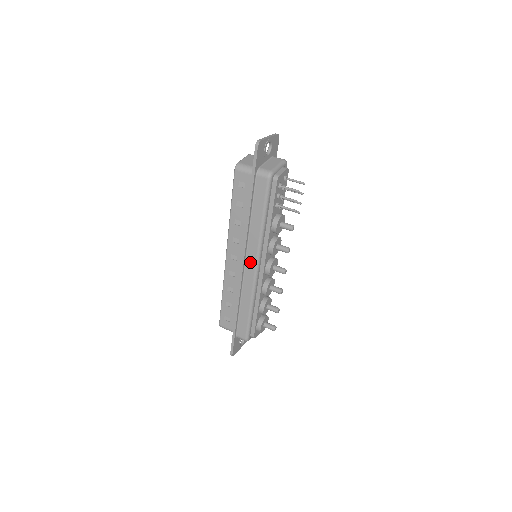
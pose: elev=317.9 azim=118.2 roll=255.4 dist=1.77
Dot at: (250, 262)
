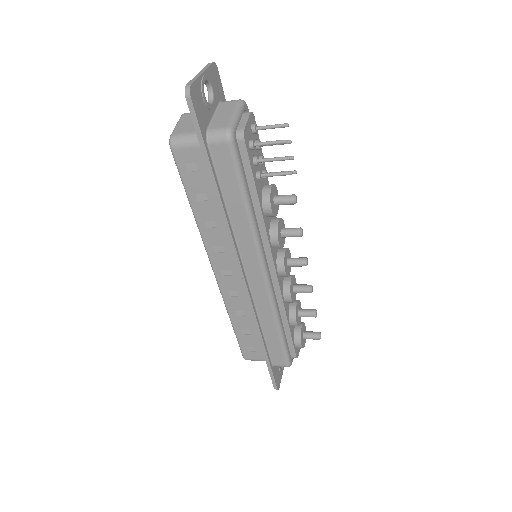
Dot at: (252, 271)
